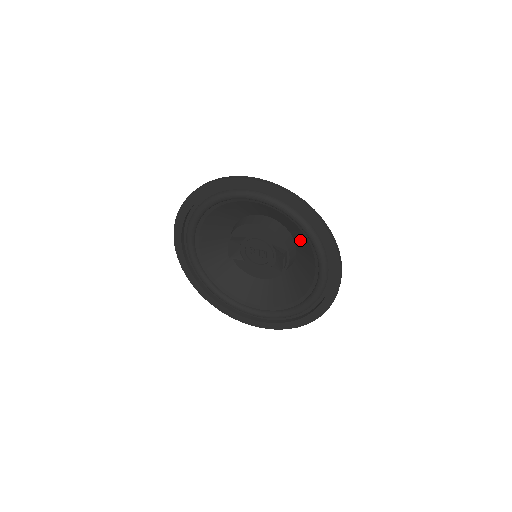
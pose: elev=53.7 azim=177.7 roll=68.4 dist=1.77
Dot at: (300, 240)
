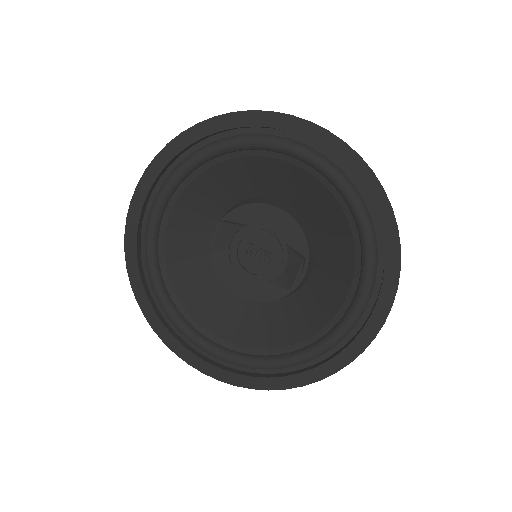
Dot at: (332, 245)
